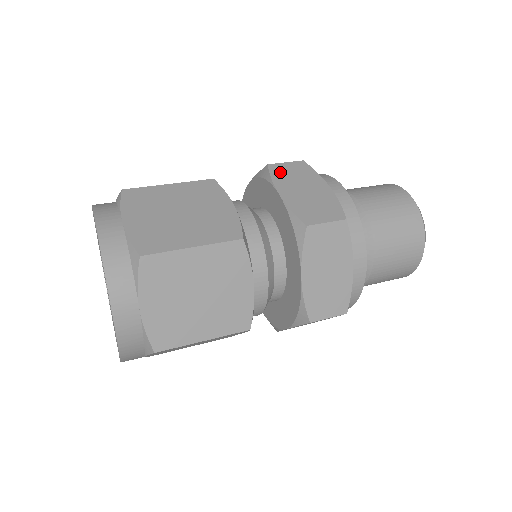
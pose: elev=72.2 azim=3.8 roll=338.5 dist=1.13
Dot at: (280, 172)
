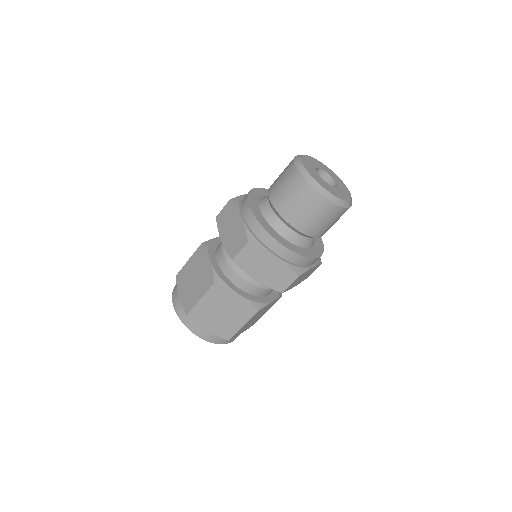
Dot at: (221, 220)
